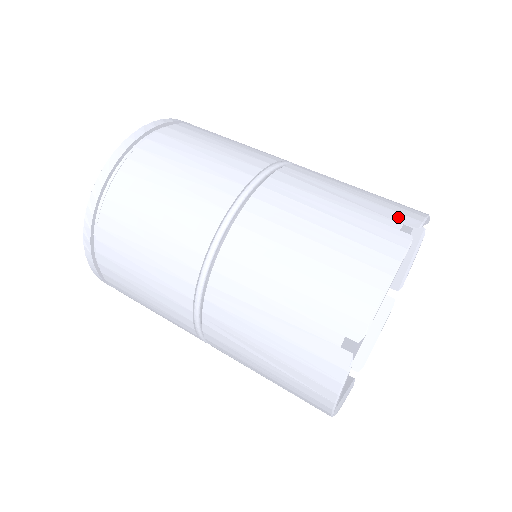
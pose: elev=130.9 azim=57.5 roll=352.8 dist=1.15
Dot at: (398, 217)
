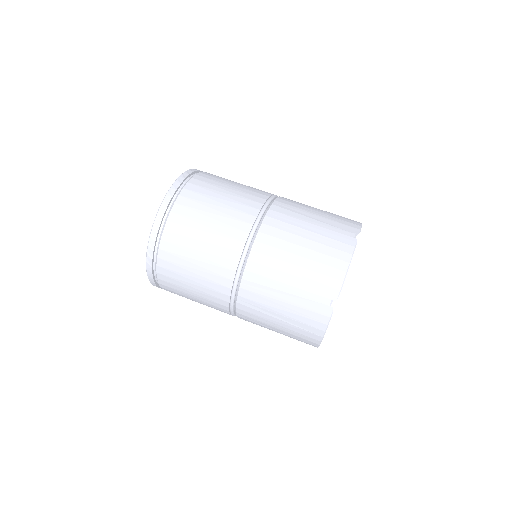
Dot at: (347, 228)
